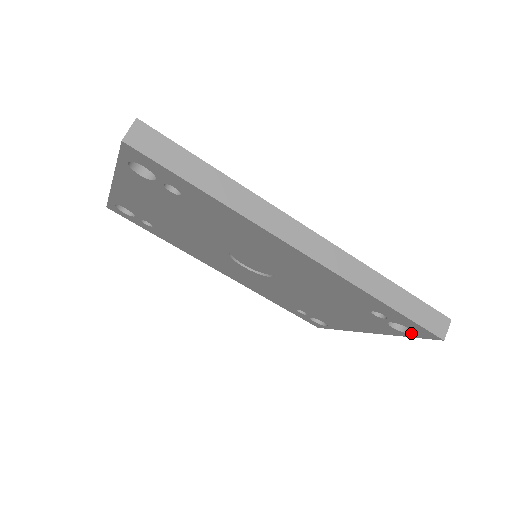
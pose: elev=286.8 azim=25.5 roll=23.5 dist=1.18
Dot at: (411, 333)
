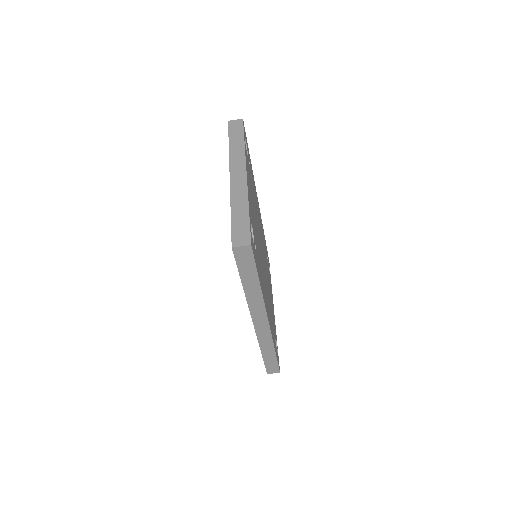
Dot at: occluded
